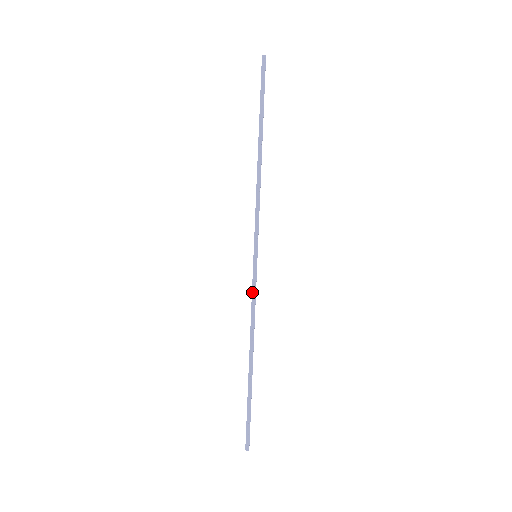
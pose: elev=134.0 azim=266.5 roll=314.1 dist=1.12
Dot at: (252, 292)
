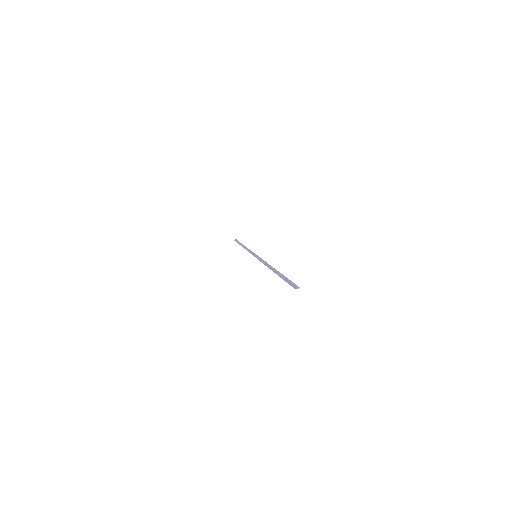
Dot at: occluded
